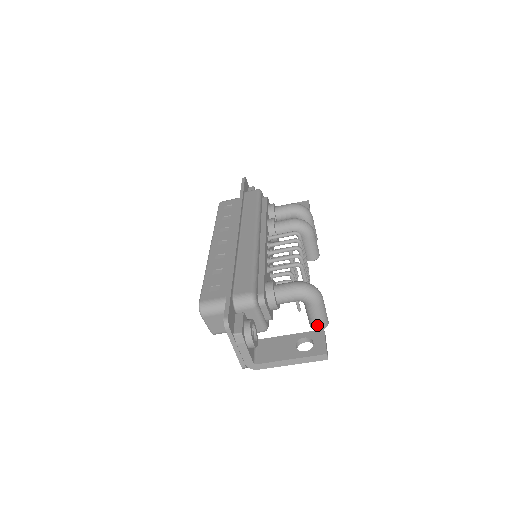
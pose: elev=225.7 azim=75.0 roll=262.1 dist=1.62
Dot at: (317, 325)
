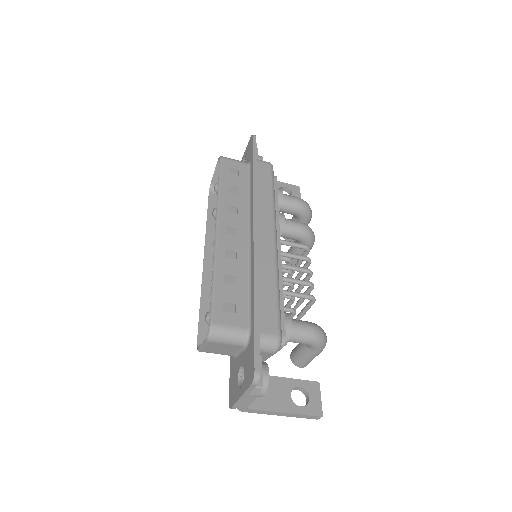
Dot at: (302, 364)
